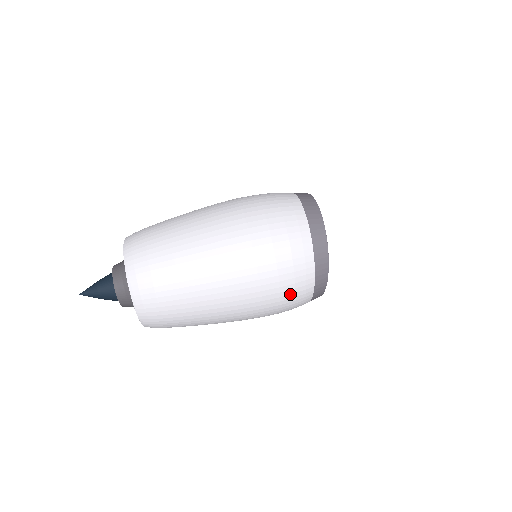
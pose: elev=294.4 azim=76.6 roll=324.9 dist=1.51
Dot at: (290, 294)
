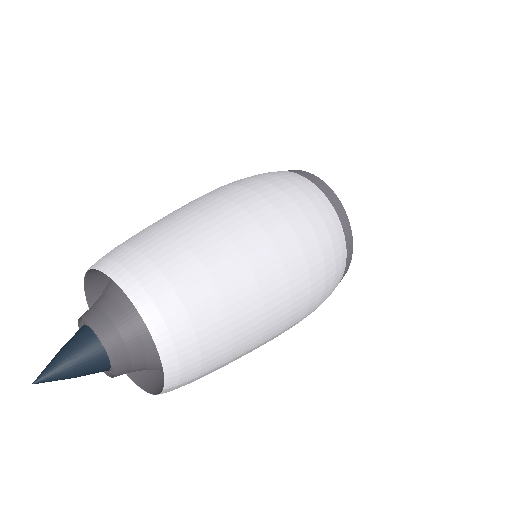
Dot at: (312, 210)
